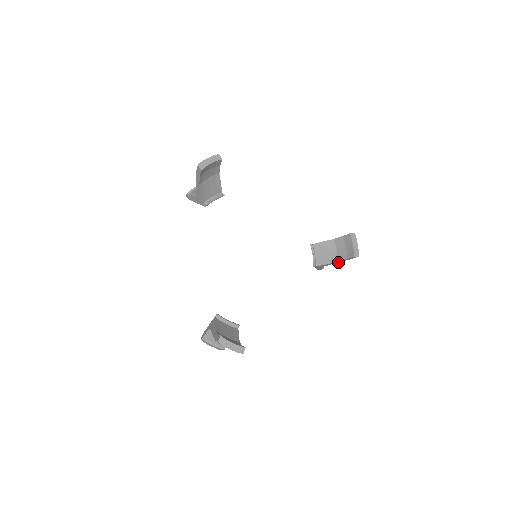
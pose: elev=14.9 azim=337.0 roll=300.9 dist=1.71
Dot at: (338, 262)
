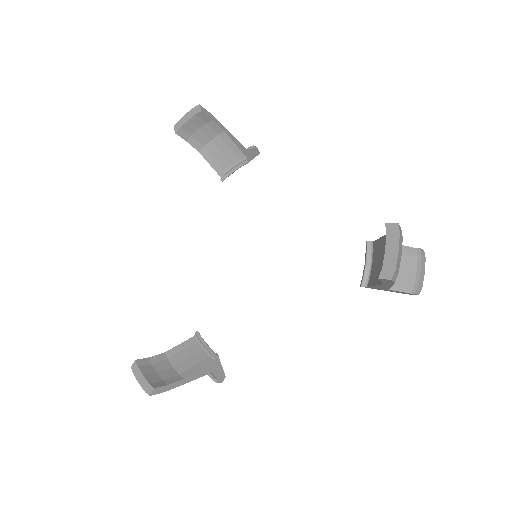
Dot at: (391, 285)
